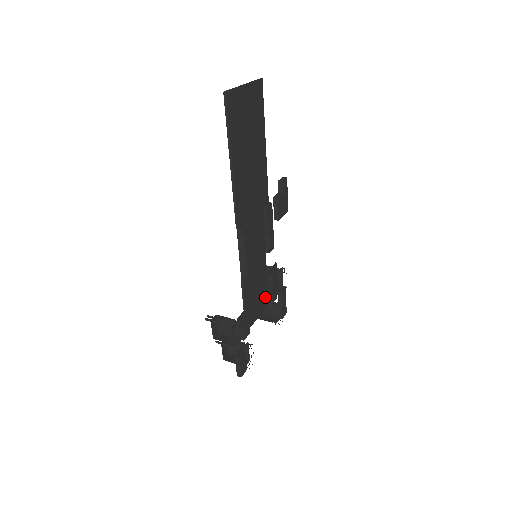
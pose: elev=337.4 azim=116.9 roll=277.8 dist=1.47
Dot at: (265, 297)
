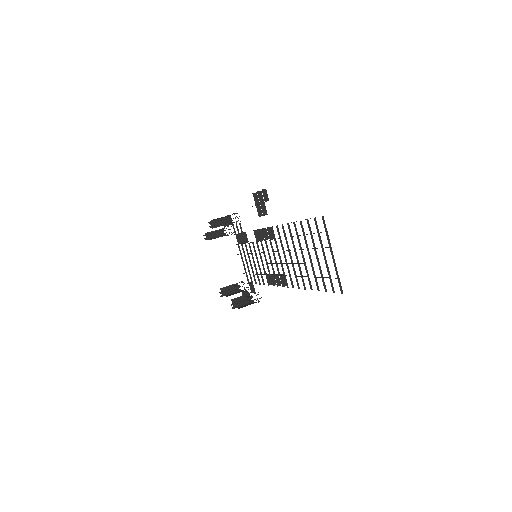
Dot at: occluded
